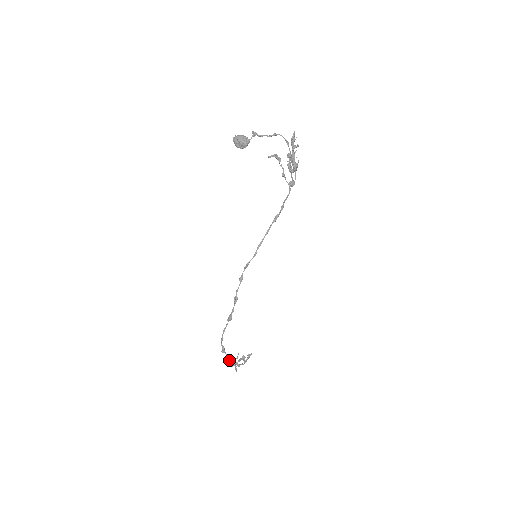
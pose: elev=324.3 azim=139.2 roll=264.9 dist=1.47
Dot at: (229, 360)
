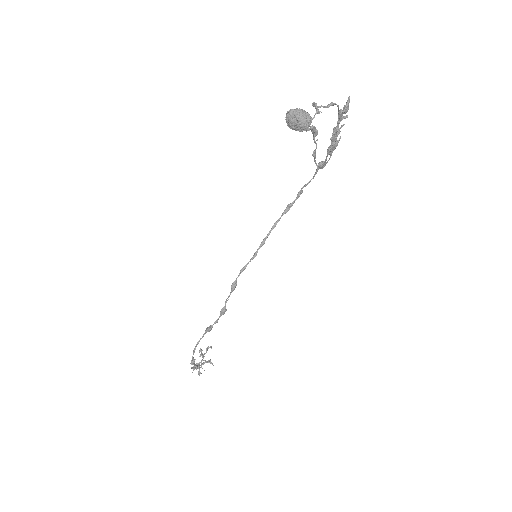
Dot at: (196, 369)
